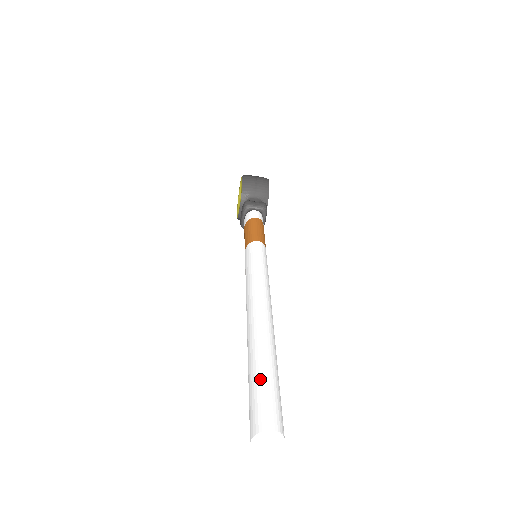
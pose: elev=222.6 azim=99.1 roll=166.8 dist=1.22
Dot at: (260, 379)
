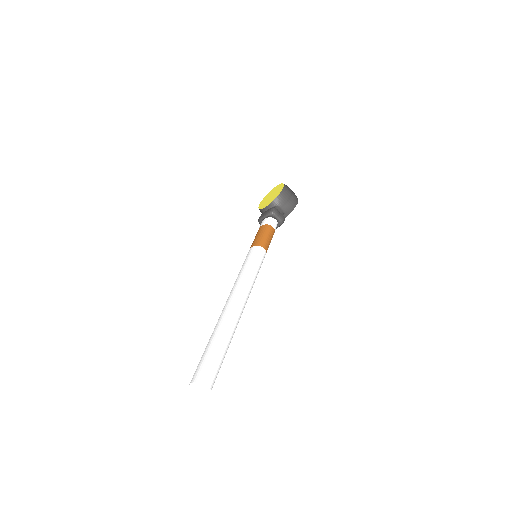
Dot at: (217, 351)
